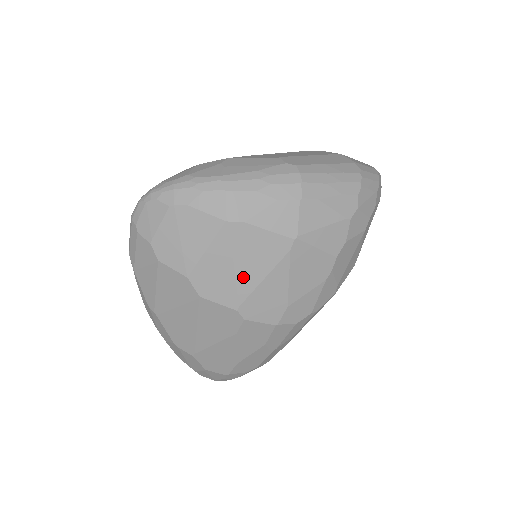
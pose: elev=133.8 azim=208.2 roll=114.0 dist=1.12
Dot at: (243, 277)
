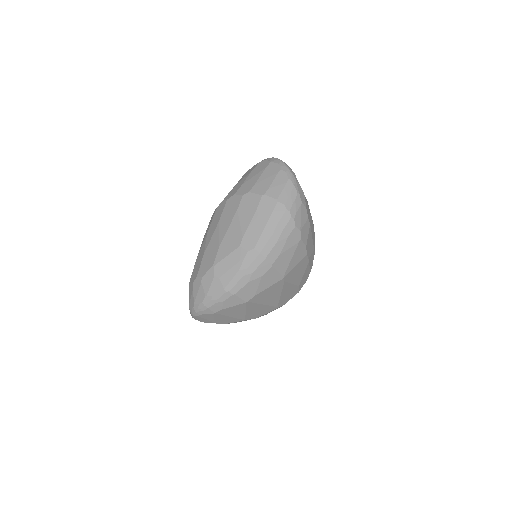
Dot at: (271, 302)
